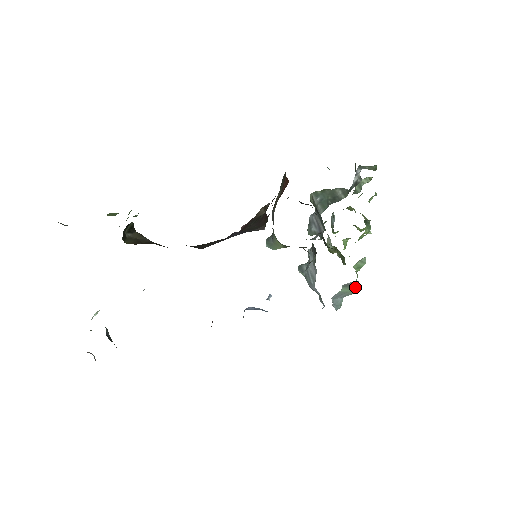
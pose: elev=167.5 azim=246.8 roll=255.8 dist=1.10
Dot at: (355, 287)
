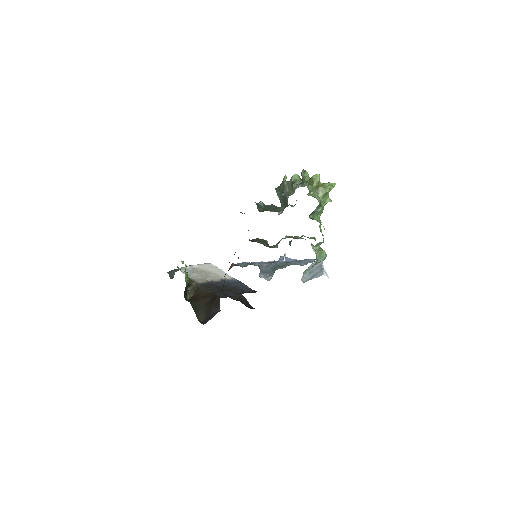
Dot at: (318, 262)
